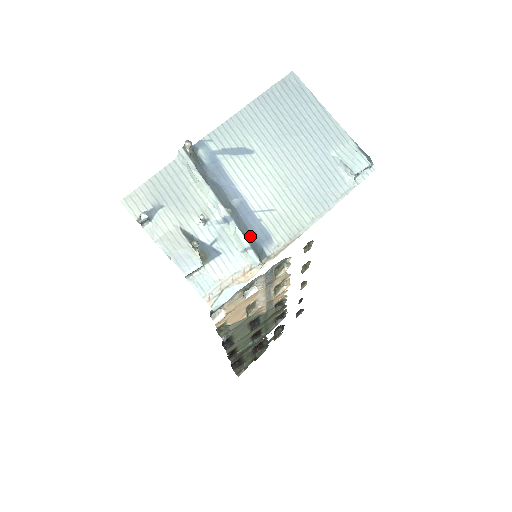
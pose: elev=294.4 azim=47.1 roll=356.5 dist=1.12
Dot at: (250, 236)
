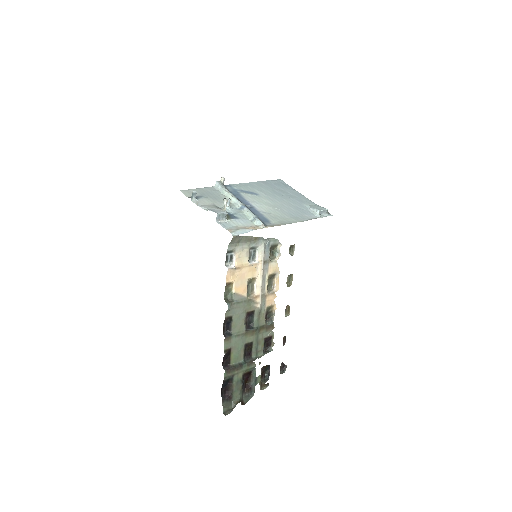
Dot at: occluded
